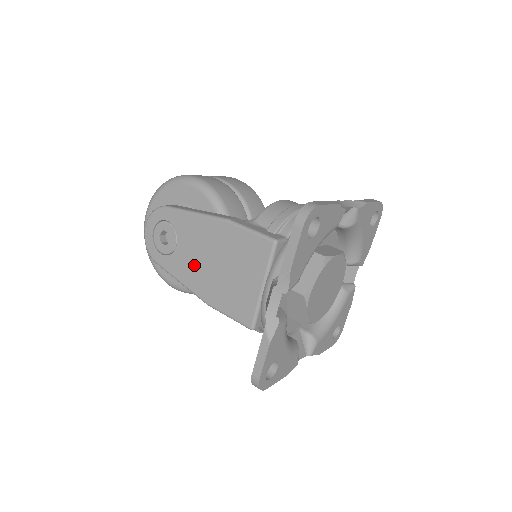
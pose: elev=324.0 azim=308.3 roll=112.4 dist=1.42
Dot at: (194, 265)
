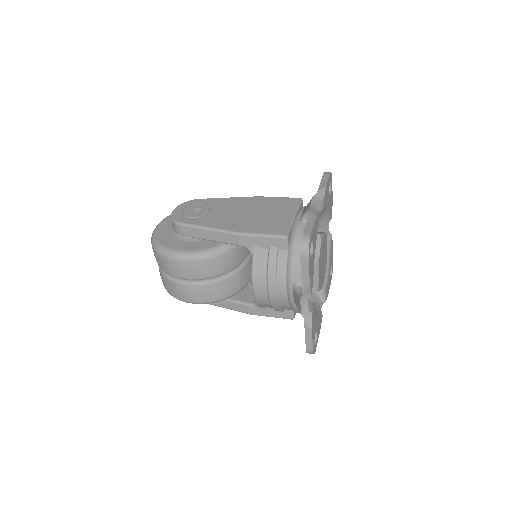
Dot at: (227, 217)
